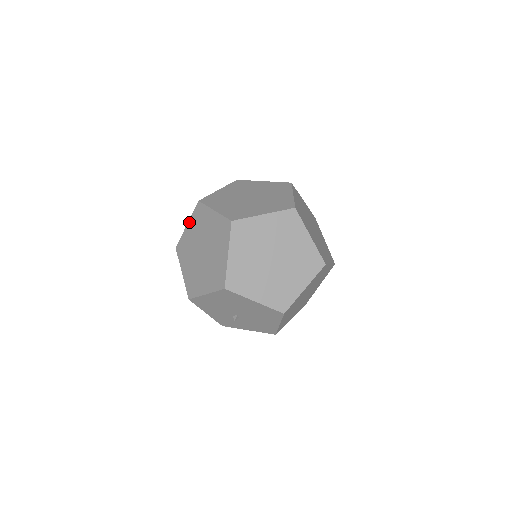
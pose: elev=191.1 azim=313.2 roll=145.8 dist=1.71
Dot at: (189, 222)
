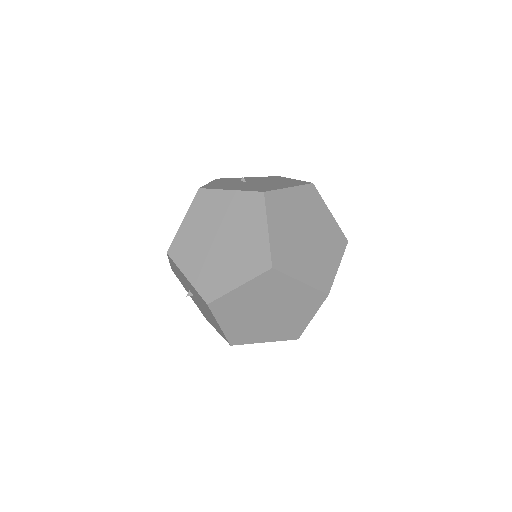
Dot at: (235, 192)
